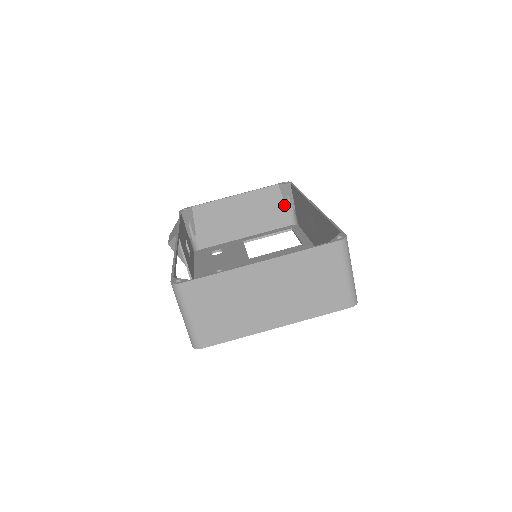
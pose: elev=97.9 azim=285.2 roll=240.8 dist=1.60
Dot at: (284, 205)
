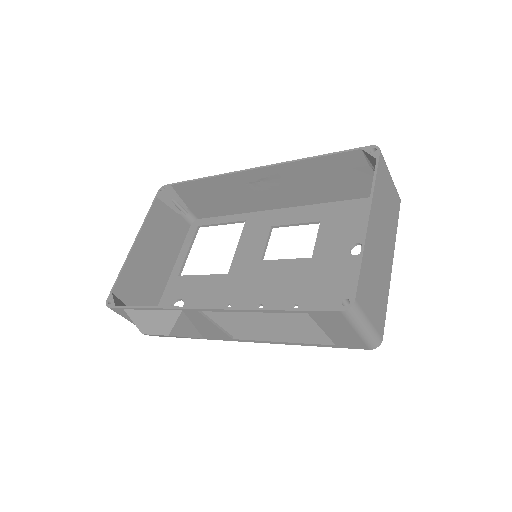
Dot at: (174, 212)
